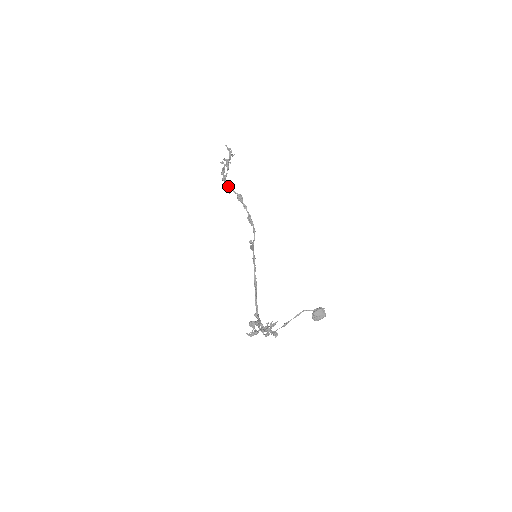
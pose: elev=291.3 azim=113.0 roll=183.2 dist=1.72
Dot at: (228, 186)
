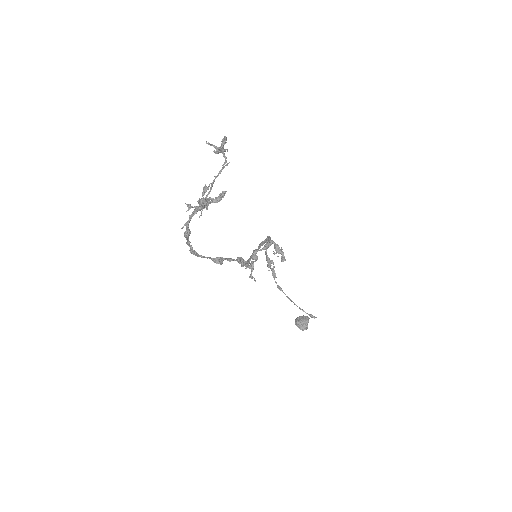
Dot at: occluded
